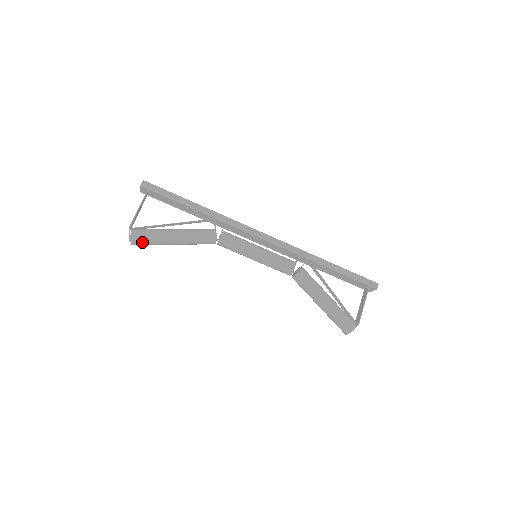
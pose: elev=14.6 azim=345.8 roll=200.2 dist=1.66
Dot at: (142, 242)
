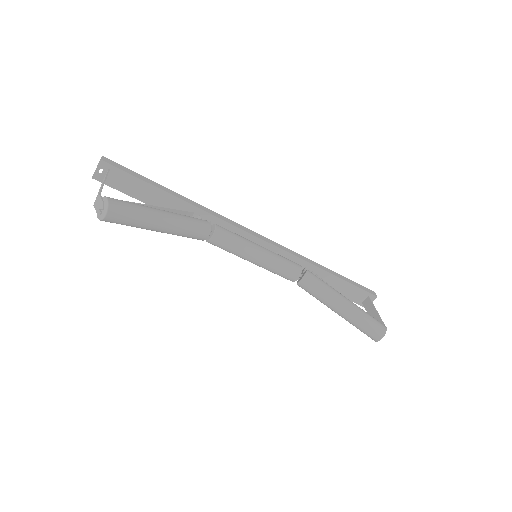
Dot at: (122, 212)
